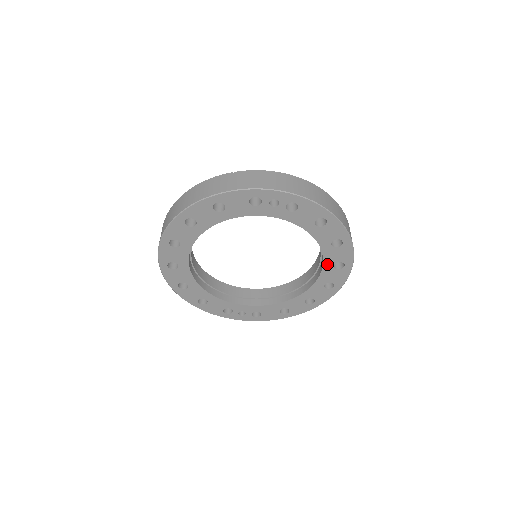
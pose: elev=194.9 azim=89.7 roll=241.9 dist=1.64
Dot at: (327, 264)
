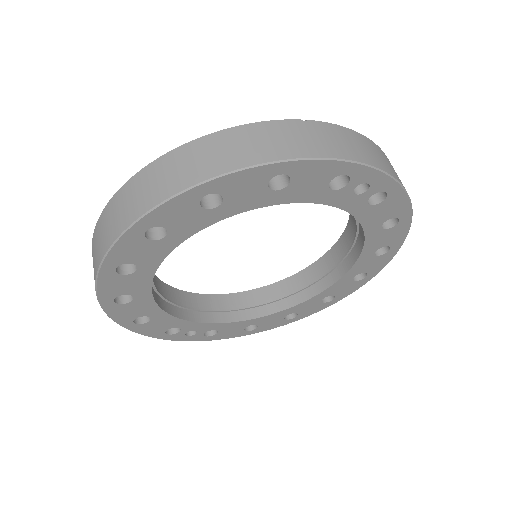
Dot at: (349, 275)
